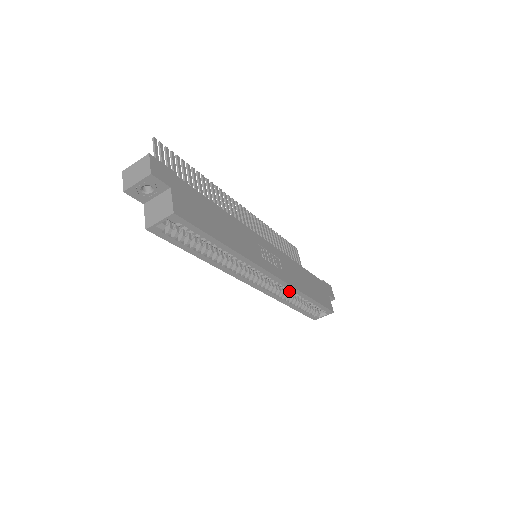
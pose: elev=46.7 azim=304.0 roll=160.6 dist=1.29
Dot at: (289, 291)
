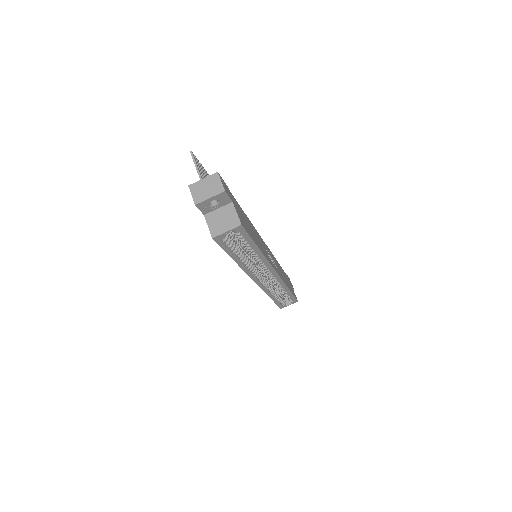
Dot at: (278, 285)
